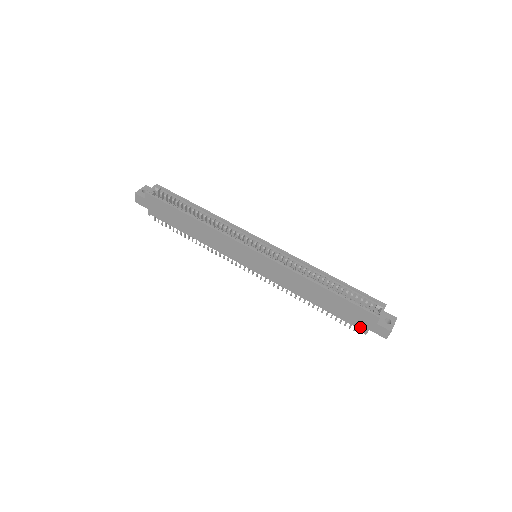
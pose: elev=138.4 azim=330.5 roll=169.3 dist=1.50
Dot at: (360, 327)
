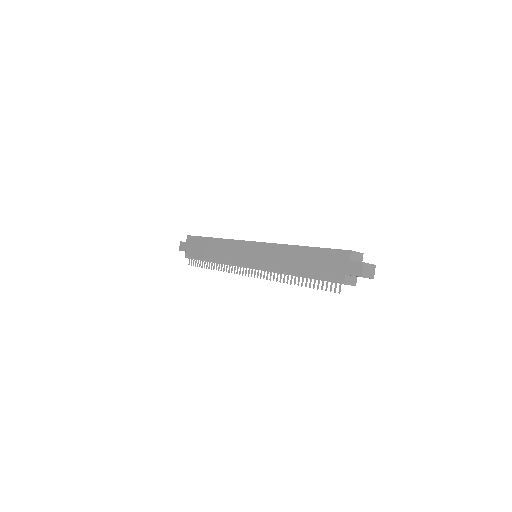
Dot at: (337, 277)
